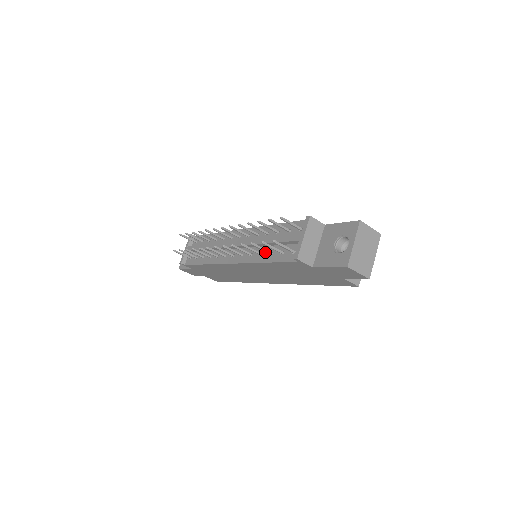
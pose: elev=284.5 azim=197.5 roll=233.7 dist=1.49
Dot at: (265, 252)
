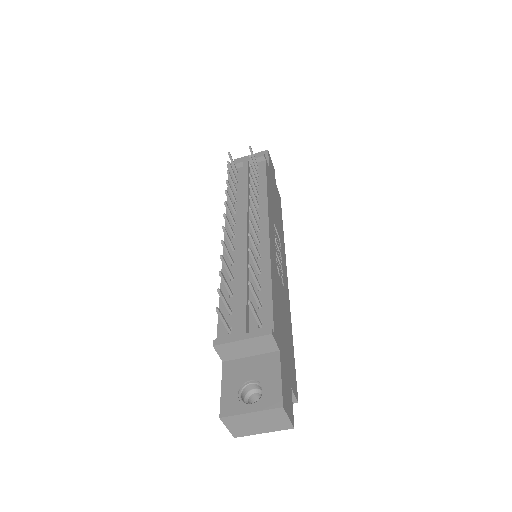
Dot at: (233, 284)
